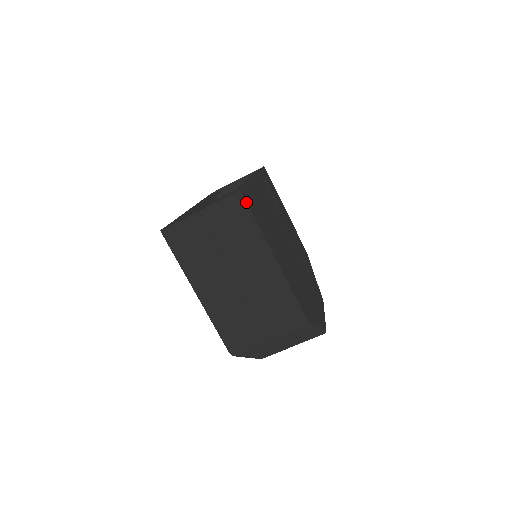
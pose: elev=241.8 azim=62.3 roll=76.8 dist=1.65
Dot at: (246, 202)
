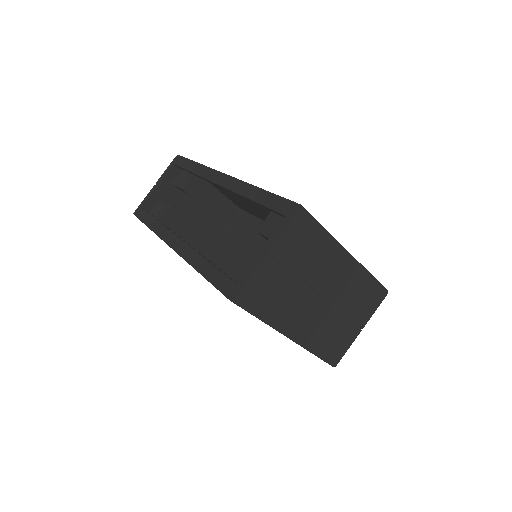
Dot at: (310, 214)
